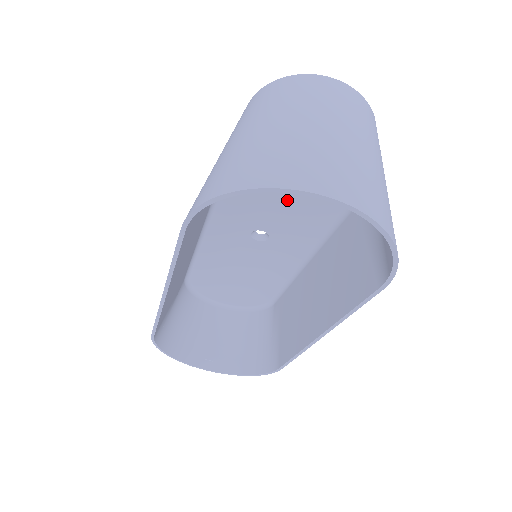
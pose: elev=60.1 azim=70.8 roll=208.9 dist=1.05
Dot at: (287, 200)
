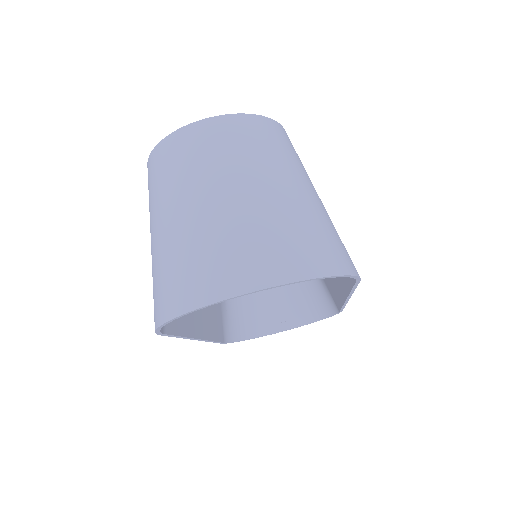
Dot at: occluded
